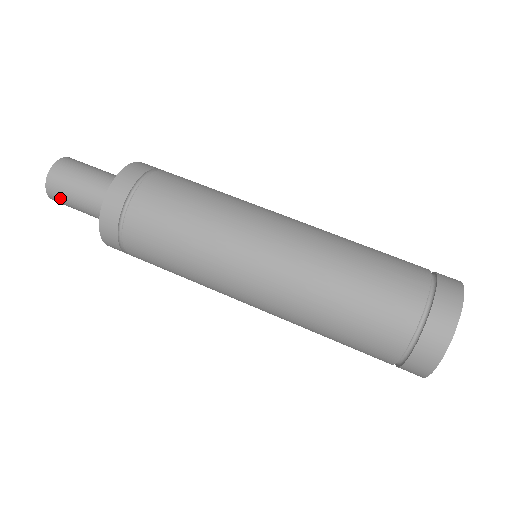
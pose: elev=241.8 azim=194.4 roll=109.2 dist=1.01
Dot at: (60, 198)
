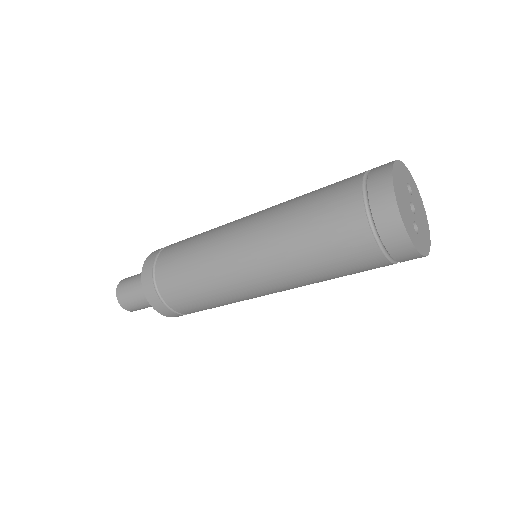
Dot at: occluded
